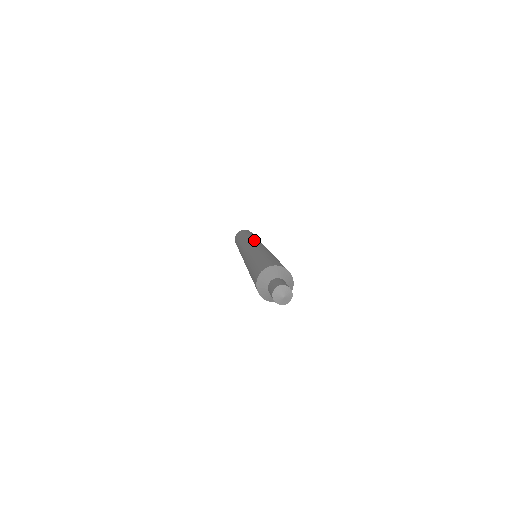
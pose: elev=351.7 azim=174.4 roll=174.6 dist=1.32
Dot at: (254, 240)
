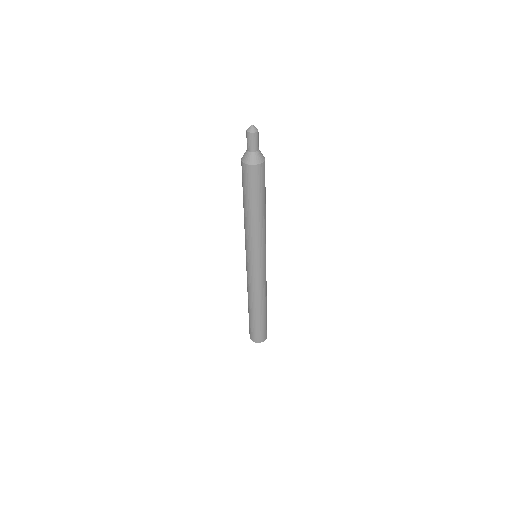
Dot at: occluded
